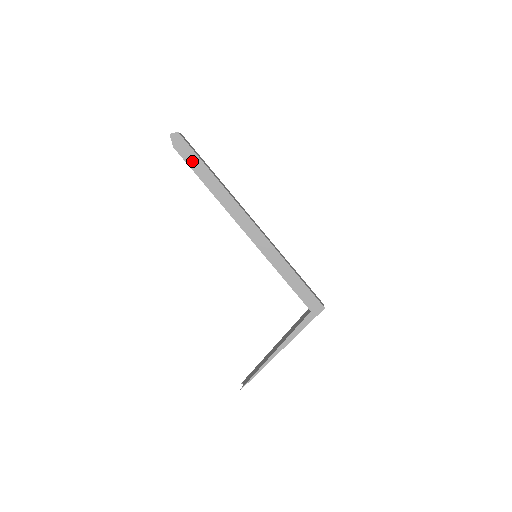
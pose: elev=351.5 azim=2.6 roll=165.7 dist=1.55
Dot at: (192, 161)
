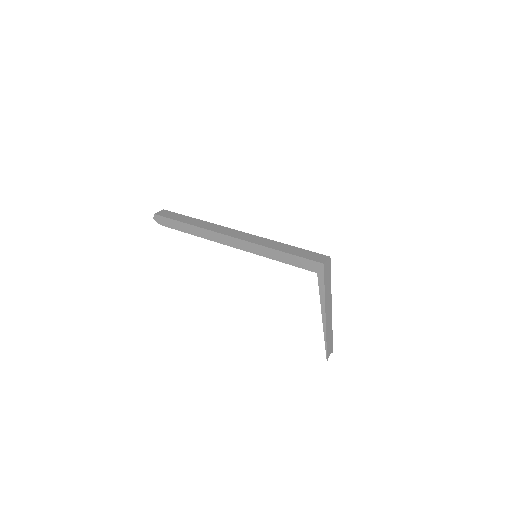
Dot at: (173, 225)
